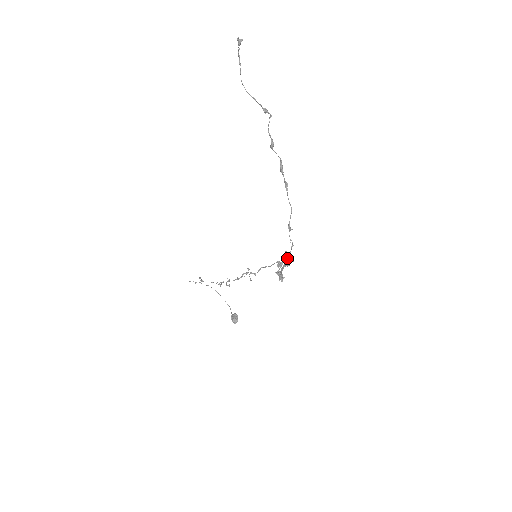
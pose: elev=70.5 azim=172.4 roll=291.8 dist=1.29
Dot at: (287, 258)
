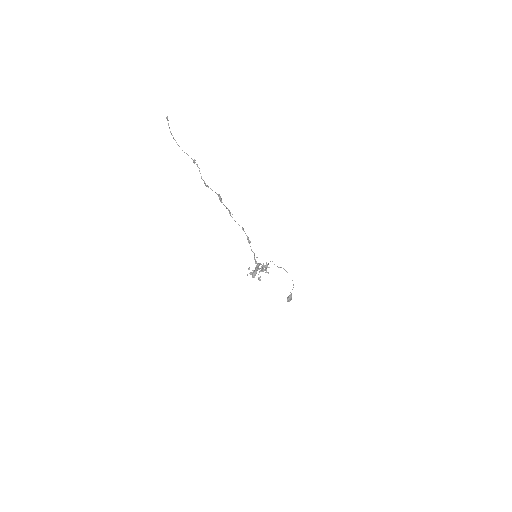
Dot at: (257, 263)
